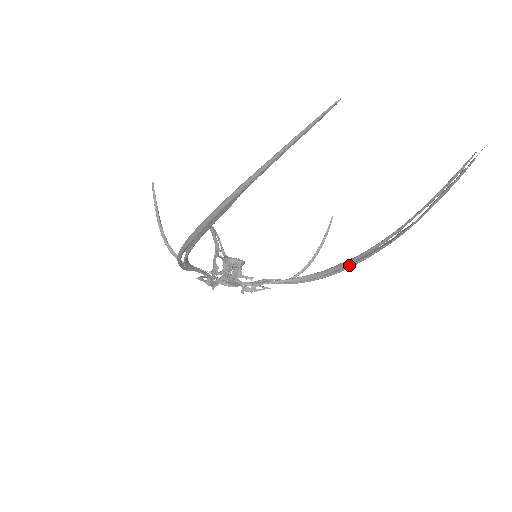
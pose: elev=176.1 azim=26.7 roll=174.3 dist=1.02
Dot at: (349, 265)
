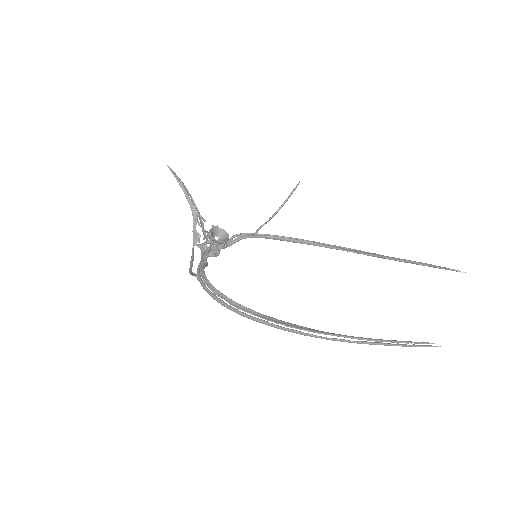
Dot at: (318, 244)
